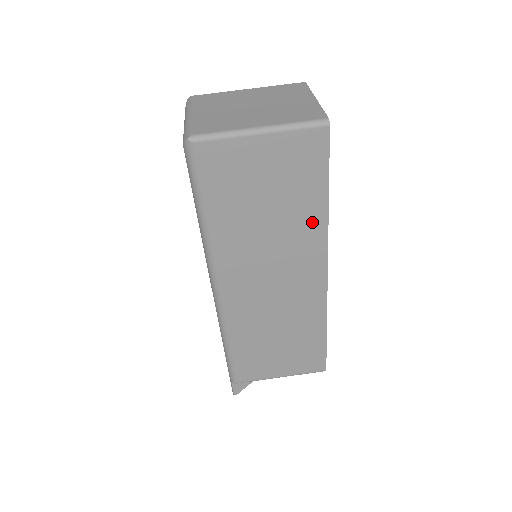
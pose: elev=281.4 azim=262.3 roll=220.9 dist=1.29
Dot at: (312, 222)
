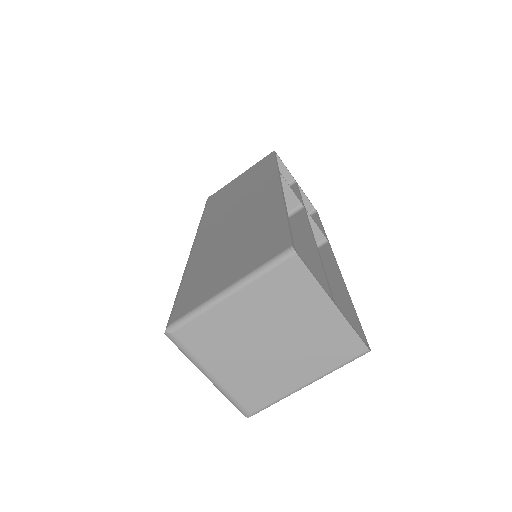
Dot at: (334, 299)
